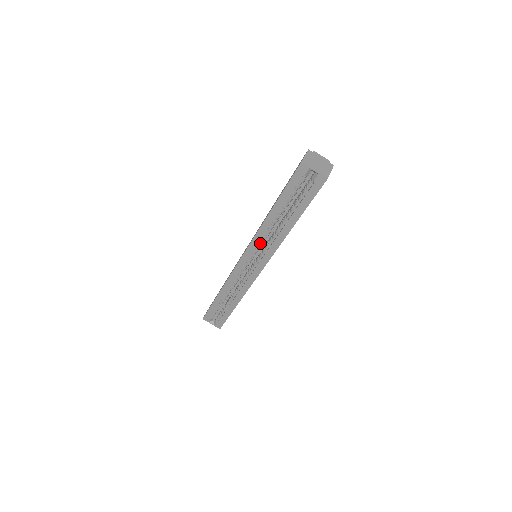
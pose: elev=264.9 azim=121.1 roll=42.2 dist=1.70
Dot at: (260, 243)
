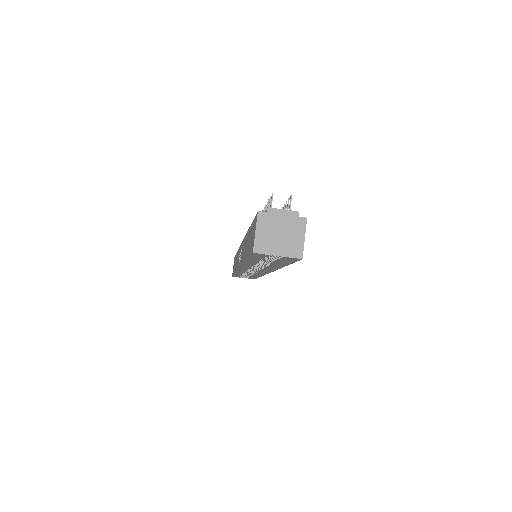
Dot at: occluded
